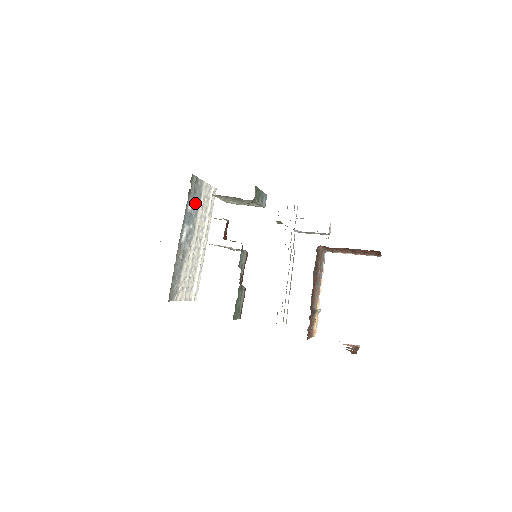
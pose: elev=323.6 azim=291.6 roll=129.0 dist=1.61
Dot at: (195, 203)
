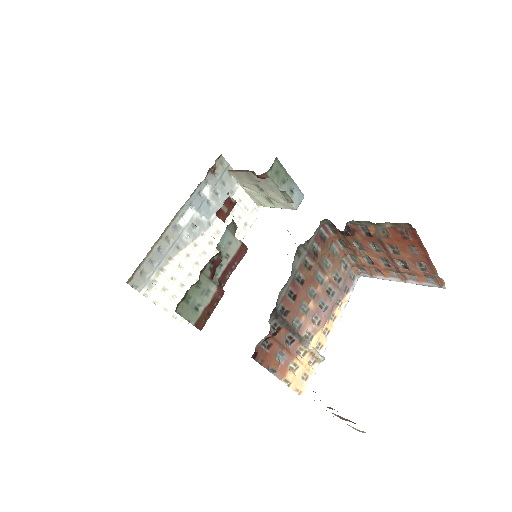
Dot at: (219, 196)
